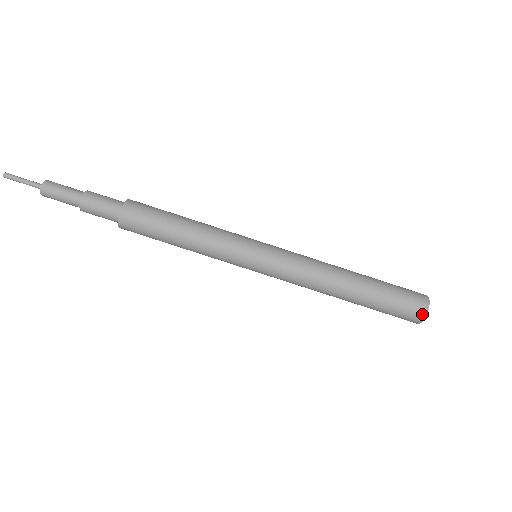
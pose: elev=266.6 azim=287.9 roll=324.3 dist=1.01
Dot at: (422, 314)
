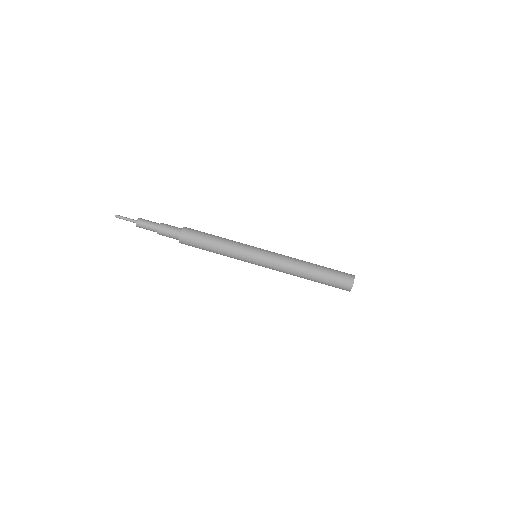
Dot at: (352, 278)
